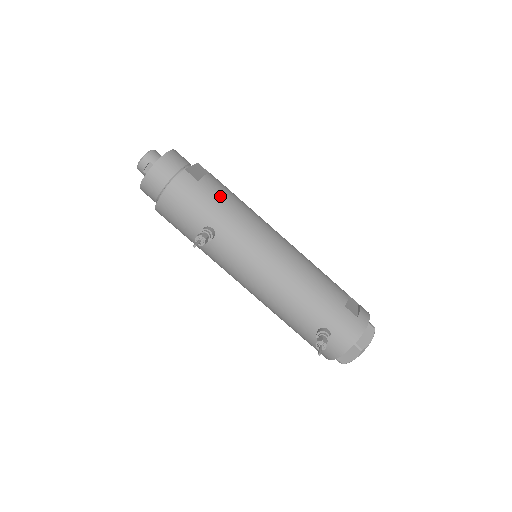
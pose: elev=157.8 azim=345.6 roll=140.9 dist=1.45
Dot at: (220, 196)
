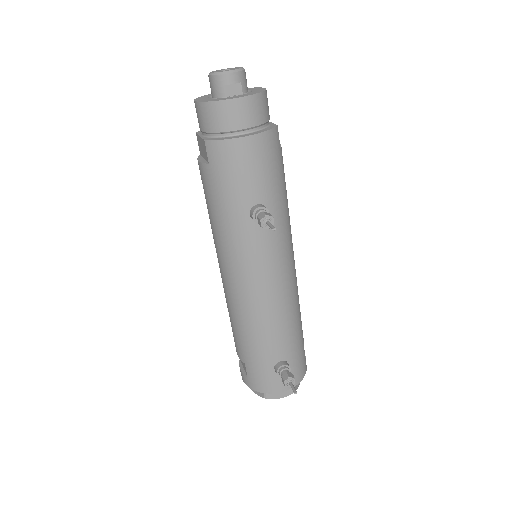
Dot at: occluded
